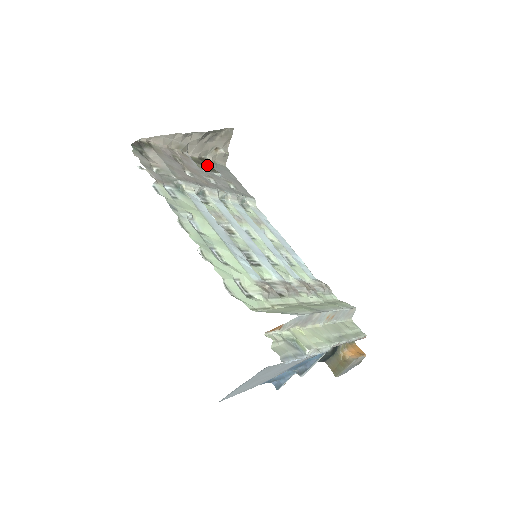
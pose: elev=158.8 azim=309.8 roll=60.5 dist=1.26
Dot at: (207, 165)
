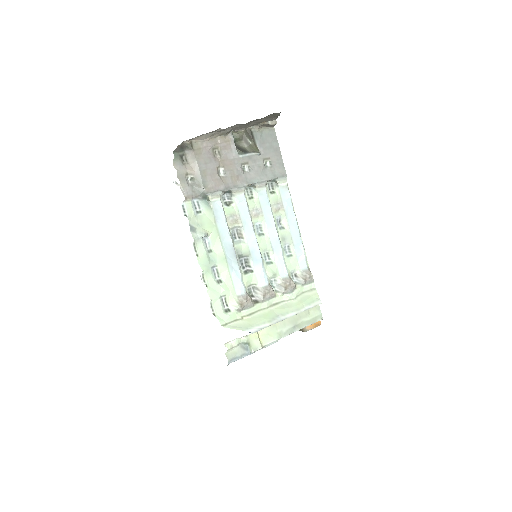
Dot at: (250, 140)
